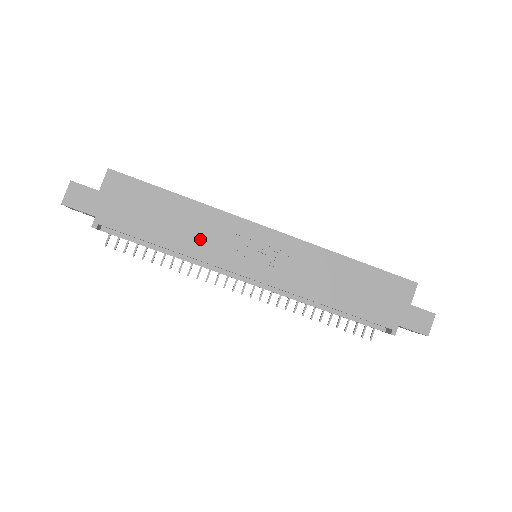
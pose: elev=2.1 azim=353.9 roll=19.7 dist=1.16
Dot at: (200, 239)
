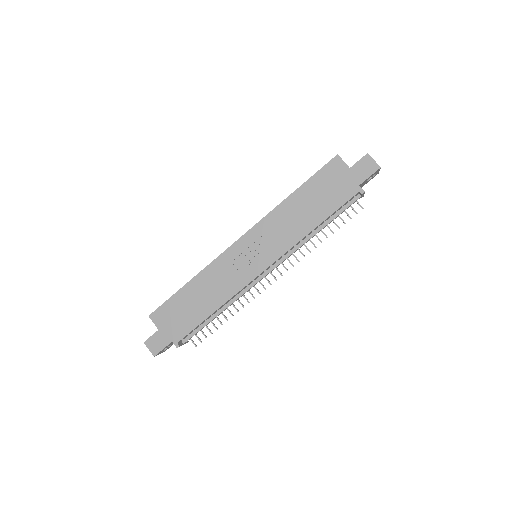
Dot at: (221, 287)
